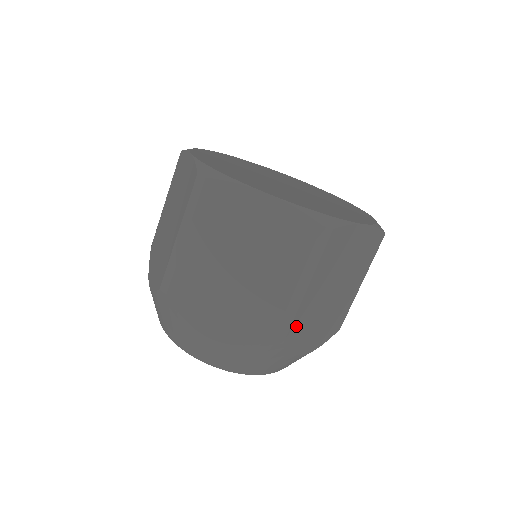
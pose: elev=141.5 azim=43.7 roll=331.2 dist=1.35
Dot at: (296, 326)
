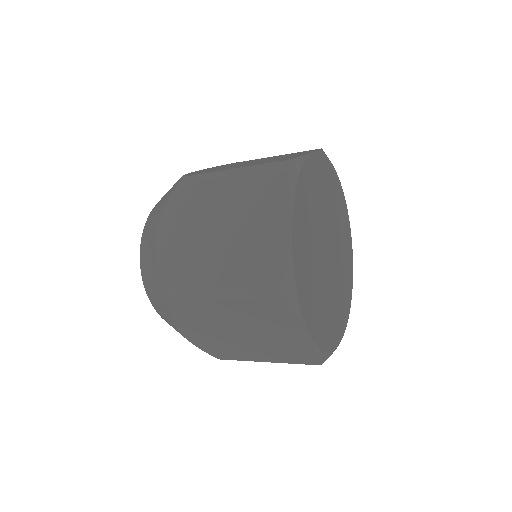
Dot at: (192, 307)
